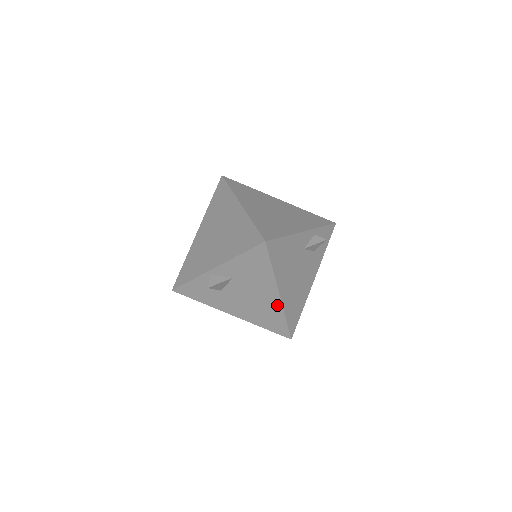
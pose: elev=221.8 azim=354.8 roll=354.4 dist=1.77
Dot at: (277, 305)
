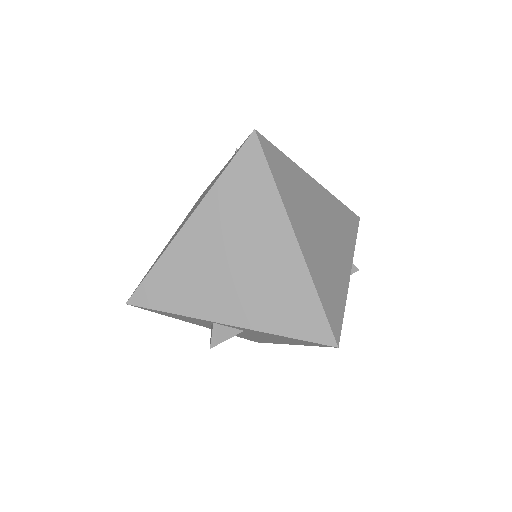
Dot at: (275, 342)
